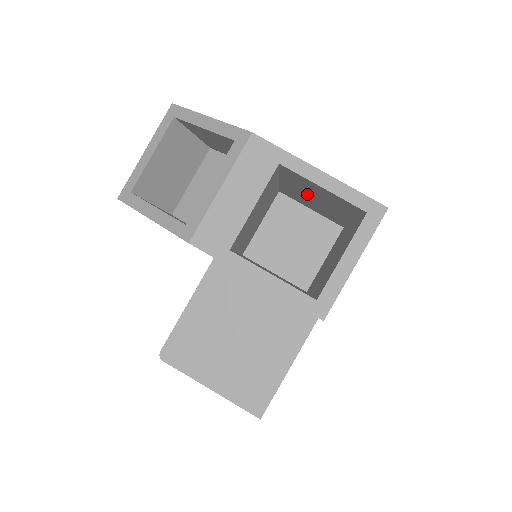
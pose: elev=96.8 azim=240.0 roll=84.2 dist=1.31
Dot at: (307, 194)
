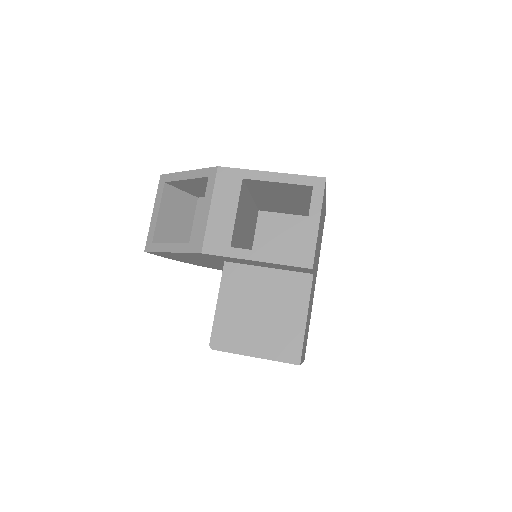
Dot at: (274, 198)
